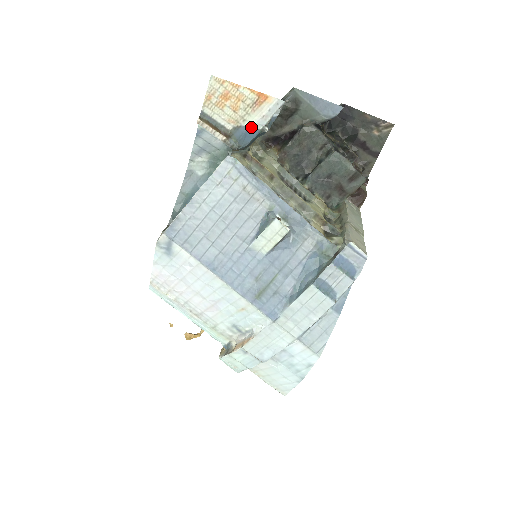
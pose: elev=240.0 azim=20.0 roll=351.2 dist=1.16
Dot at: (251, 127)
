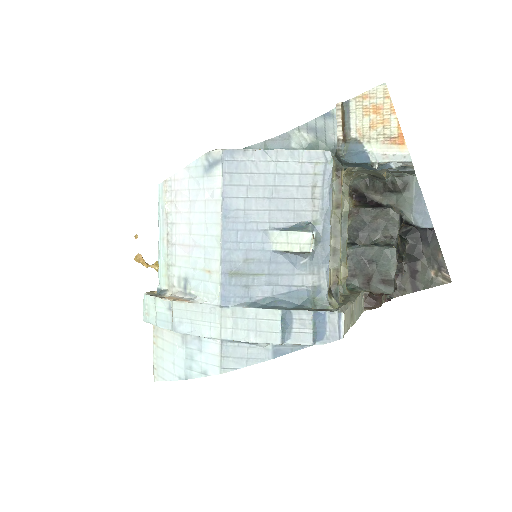
Dot at: (368, 152)
